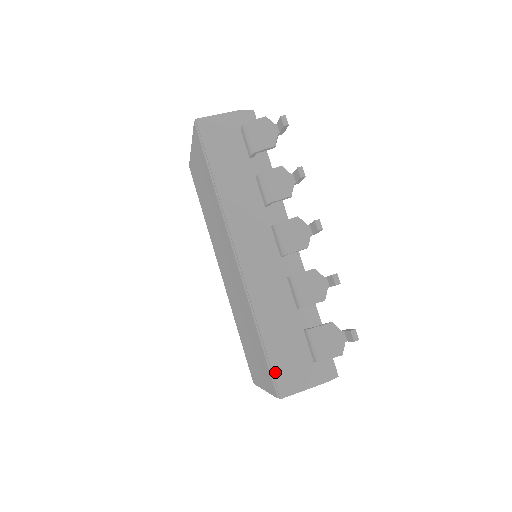
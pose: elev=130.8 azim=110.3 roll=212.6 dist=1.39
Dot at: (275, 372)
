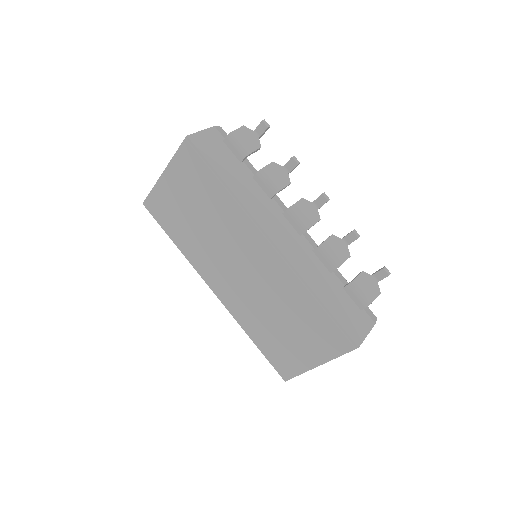
Dot at: (344, 327)
